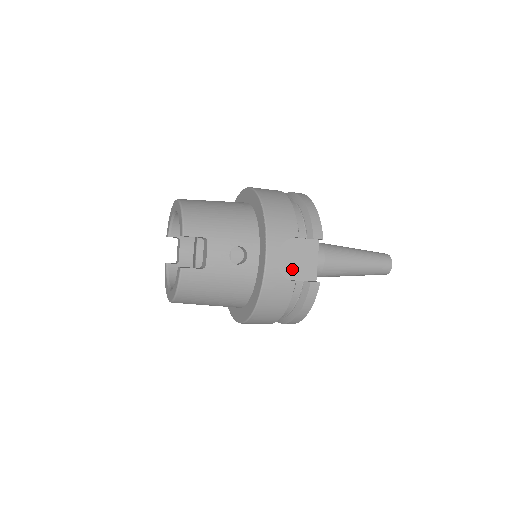
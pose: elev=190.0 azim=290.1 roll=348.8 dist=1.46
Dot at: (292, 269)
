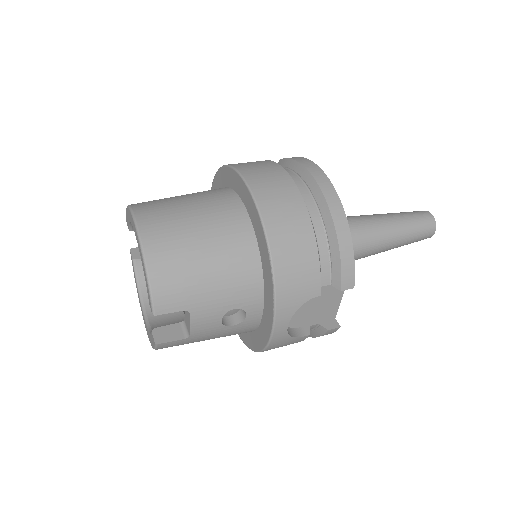
Dot at: (306, 317)
